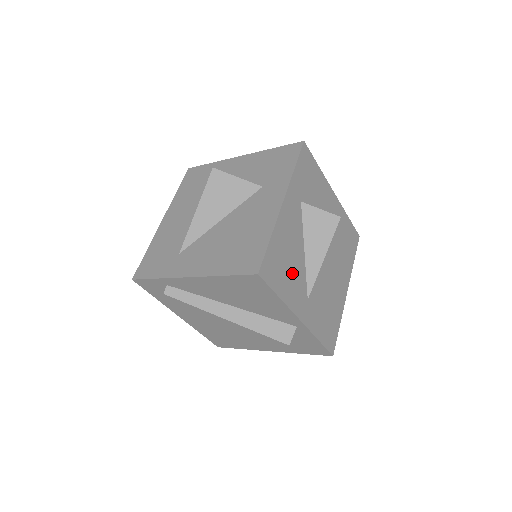
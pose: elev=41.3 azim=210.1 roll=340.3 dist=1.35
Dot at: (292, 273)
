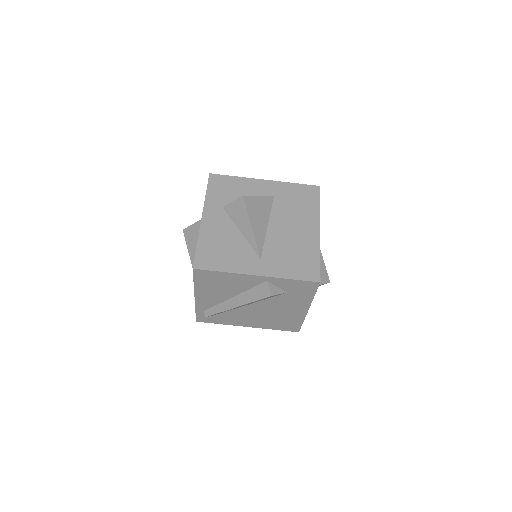
Dot at: (232, 252)
